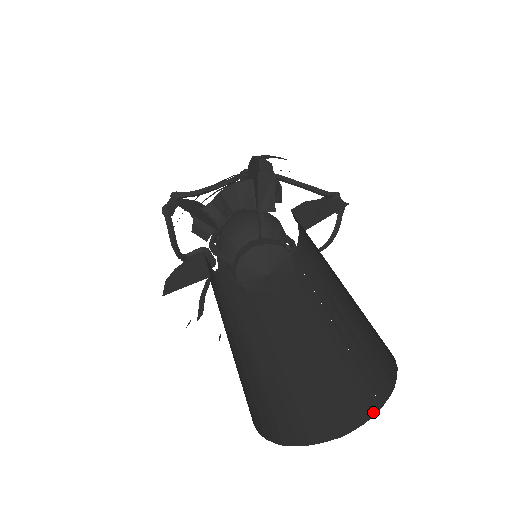
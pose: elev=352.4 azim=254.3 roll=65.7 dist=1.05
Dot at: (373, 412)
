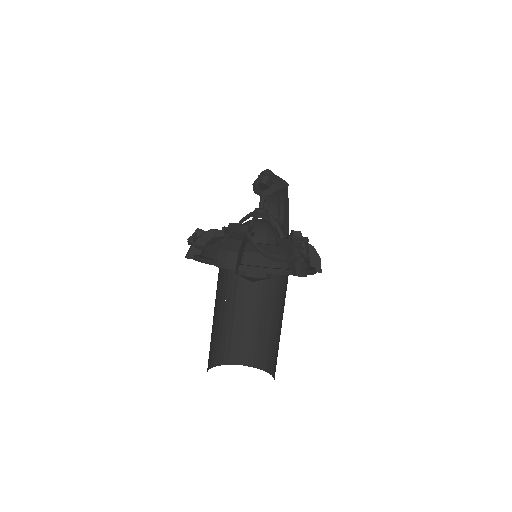
Dot at: (274, 377)
